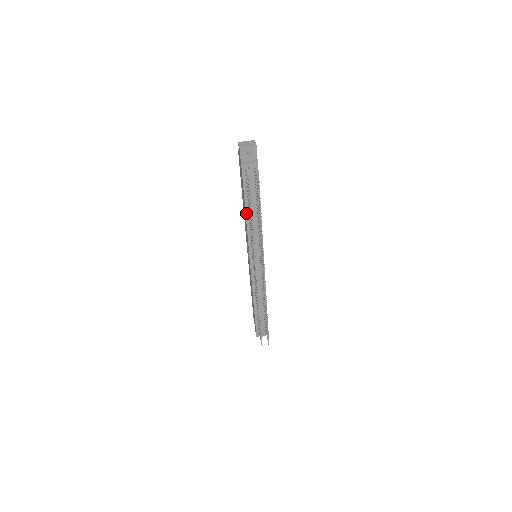
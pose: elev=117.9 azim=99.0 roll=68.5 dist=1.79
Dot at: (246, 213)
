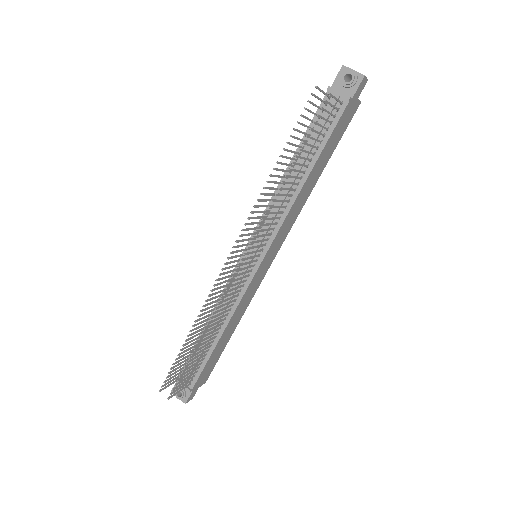
Dot at: occluded
